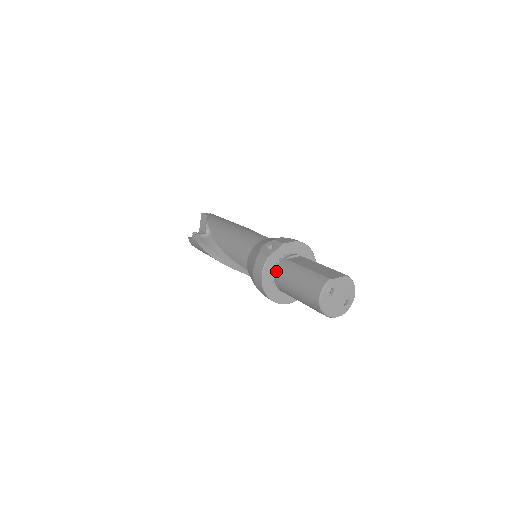
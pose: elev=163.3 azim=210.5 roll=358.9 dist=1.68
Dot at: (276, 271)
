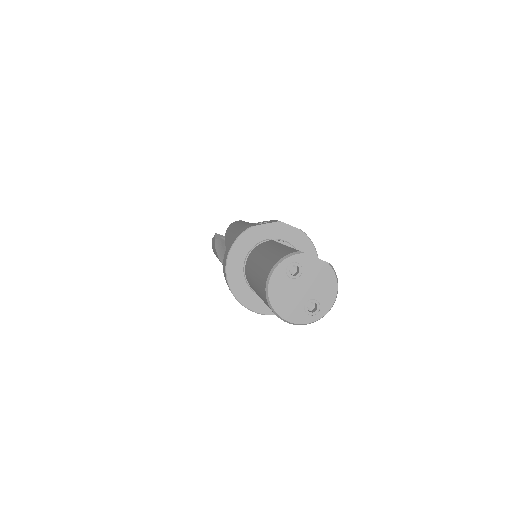
Dot at: (253, 250)
